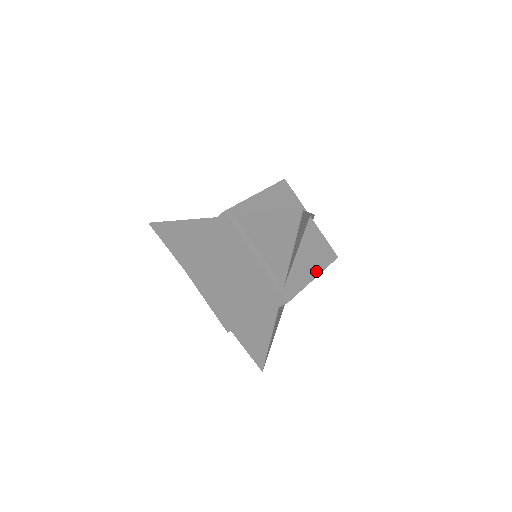
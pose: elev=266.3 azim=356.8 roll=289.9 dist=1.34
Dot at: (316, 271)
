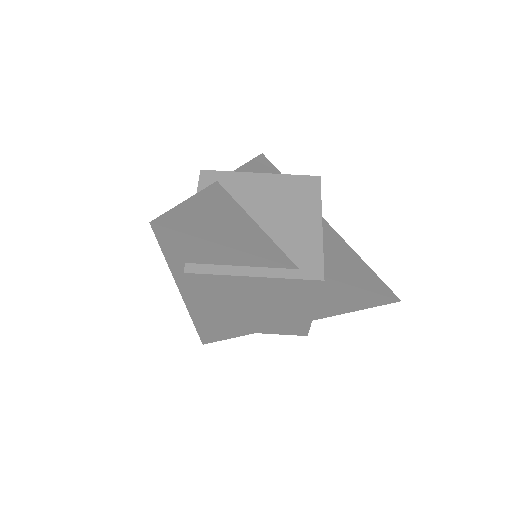
Dot at: occluded
